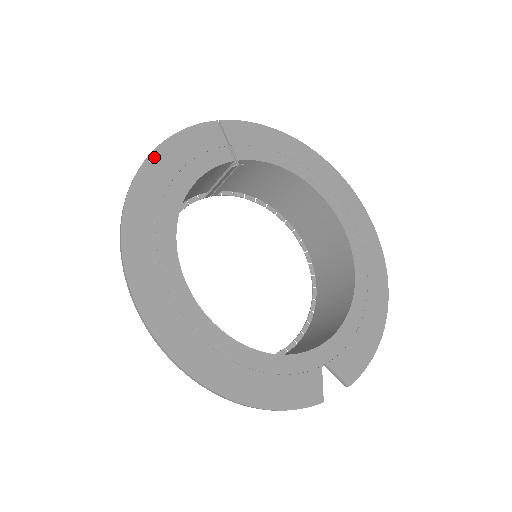
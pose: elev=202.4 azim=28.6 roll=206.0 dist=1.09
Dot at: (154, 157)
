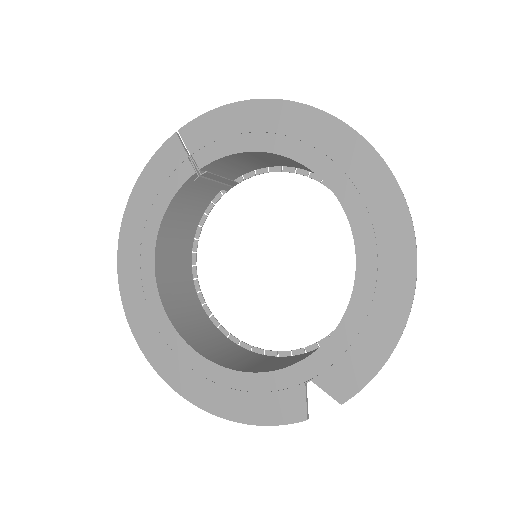
Dot at: (130, 205)
